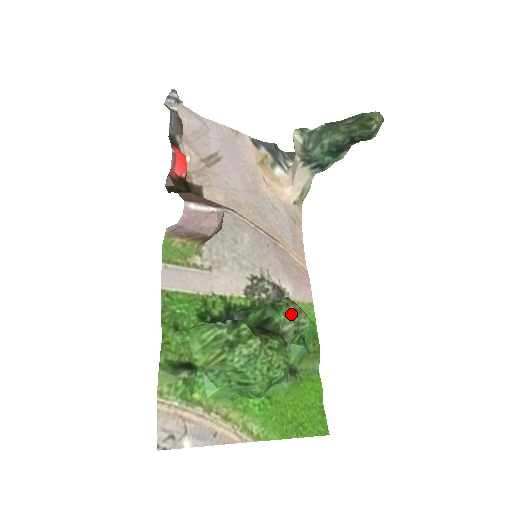
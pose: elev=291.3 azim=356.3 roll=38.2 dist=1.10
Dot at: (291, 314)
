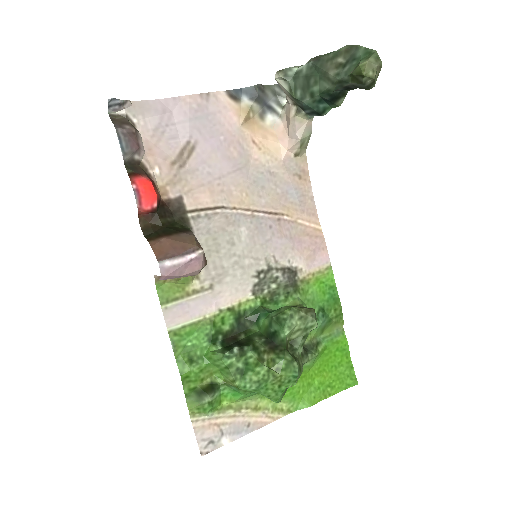
Dot at: (296, 325)
